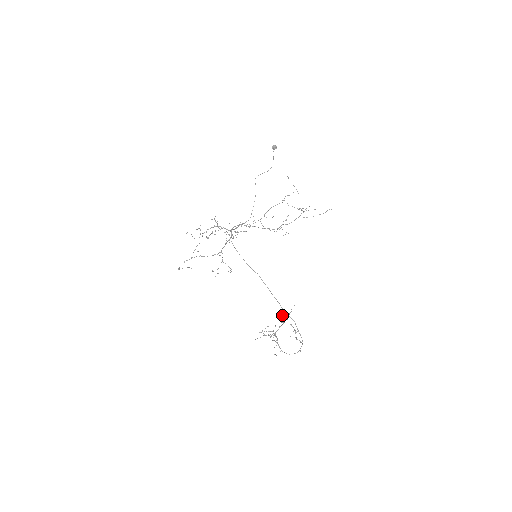
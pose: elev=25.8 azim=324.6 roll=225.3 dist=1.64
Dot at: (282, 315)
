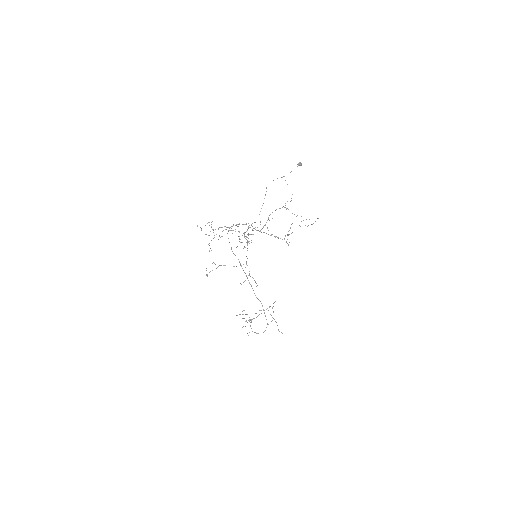
Dot at: (273, 312)
